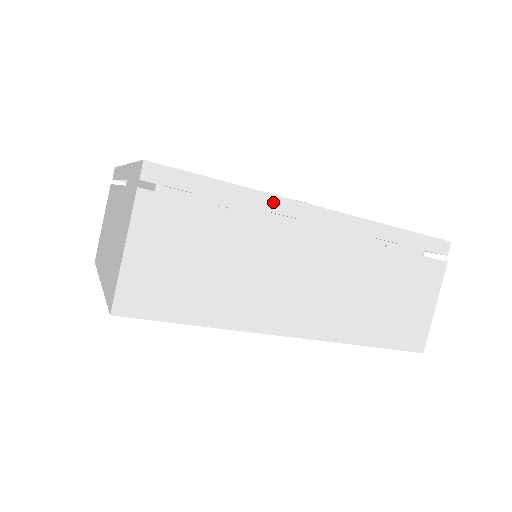
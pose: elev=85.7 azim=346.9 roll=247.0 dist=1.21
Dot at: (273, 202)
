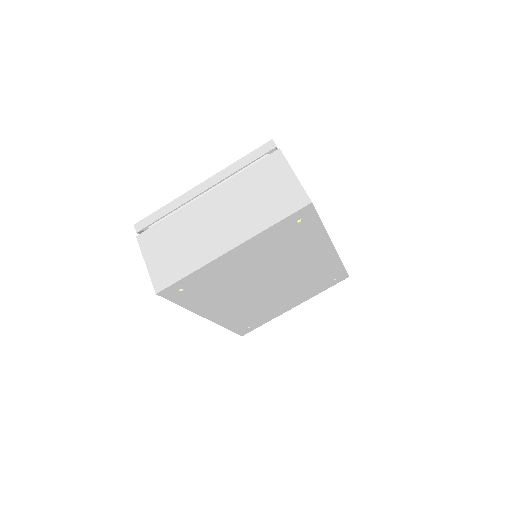
Dot at: occluded
